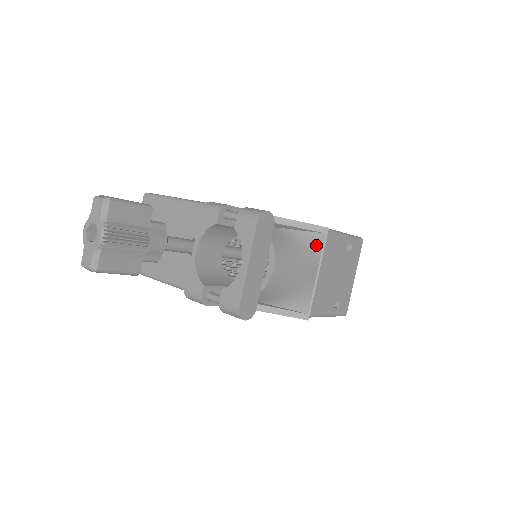
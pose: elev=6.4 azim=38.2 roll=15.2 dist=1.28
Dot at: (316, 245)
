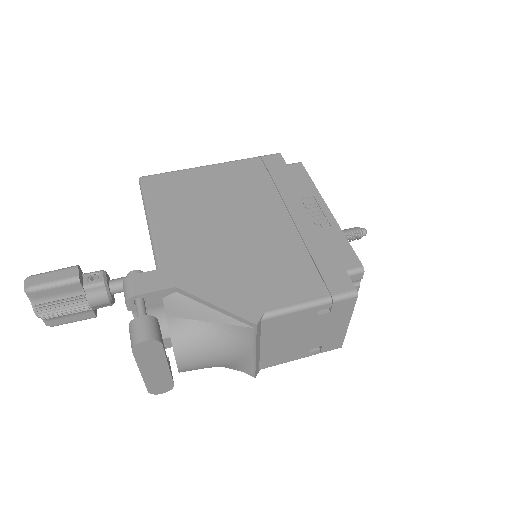
Dot at: (244, 336)
